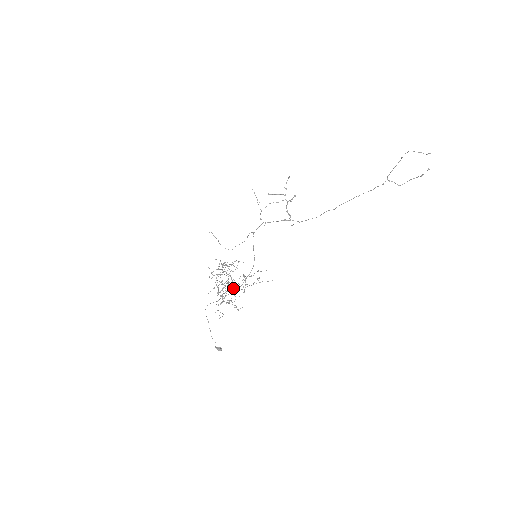
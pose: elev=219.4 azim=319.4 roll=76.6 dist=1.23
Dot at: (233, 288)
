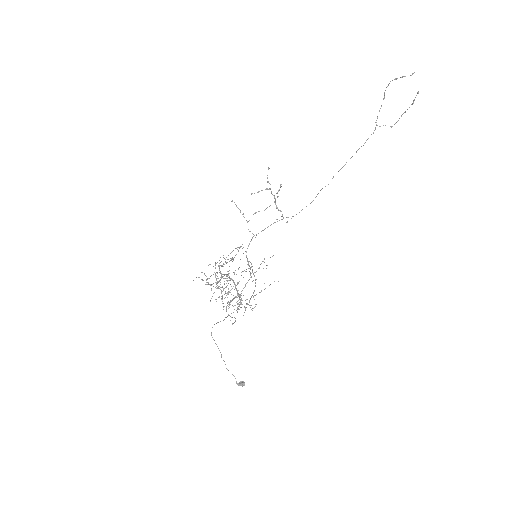
Dot at: occluded
